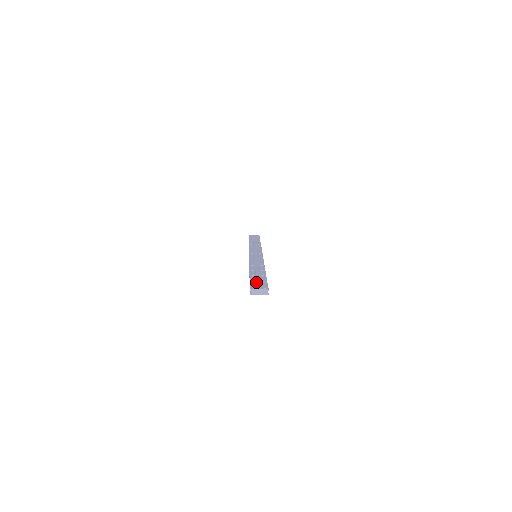
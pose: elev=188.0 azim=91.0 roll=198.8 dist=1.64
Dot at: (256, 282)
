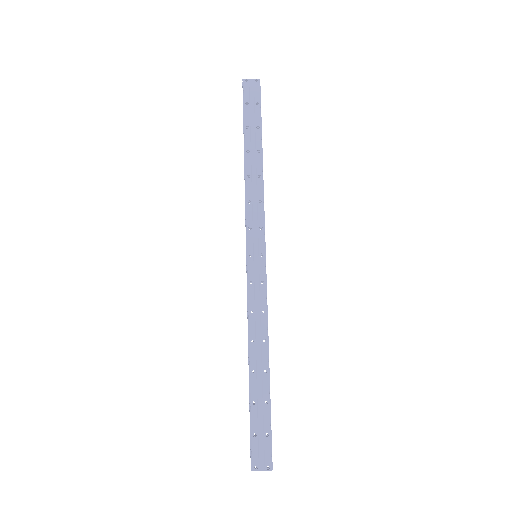
Dot at: (258, 438)
